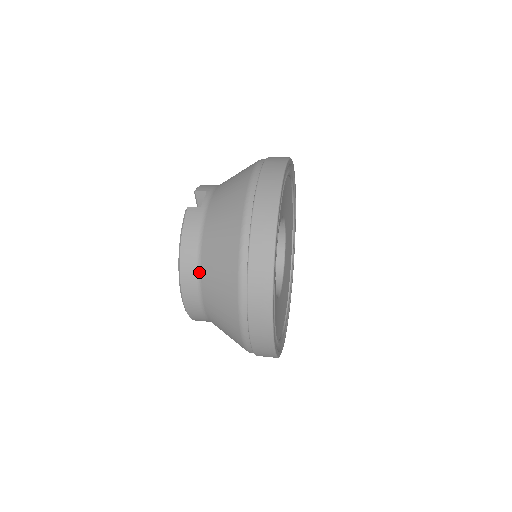
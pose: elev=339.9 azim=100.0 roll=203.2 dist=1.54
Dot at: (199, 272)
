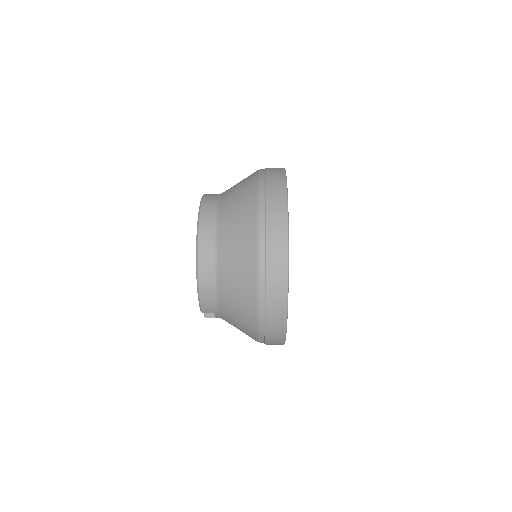
Dot at: (218, 204)
